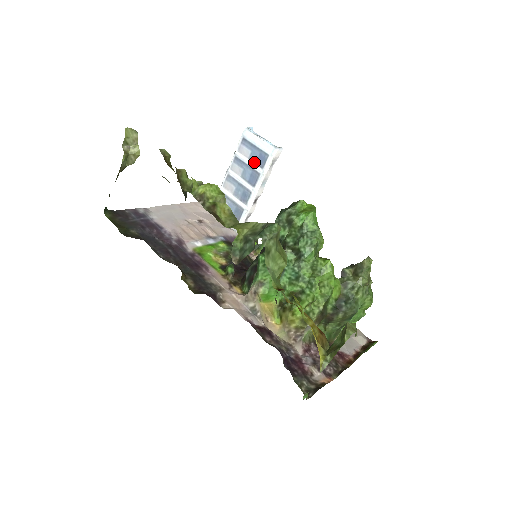
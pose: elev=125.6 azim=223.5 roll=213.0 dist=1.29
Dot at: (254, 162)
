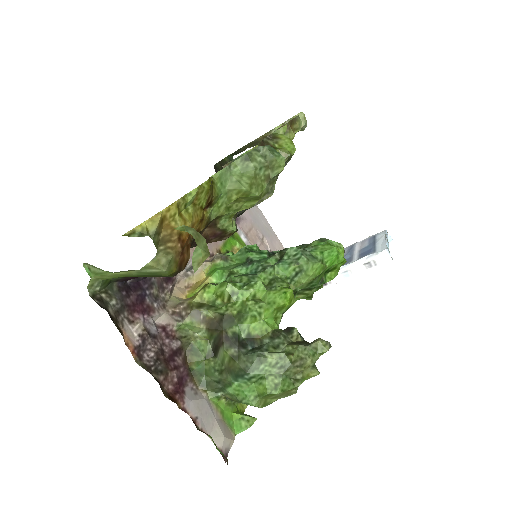
Dot at: (360, 253)
